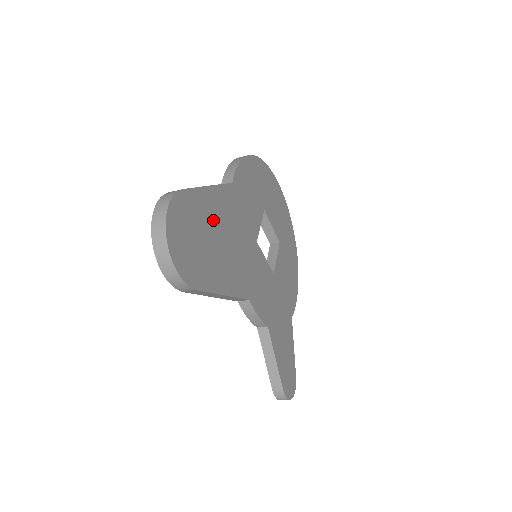
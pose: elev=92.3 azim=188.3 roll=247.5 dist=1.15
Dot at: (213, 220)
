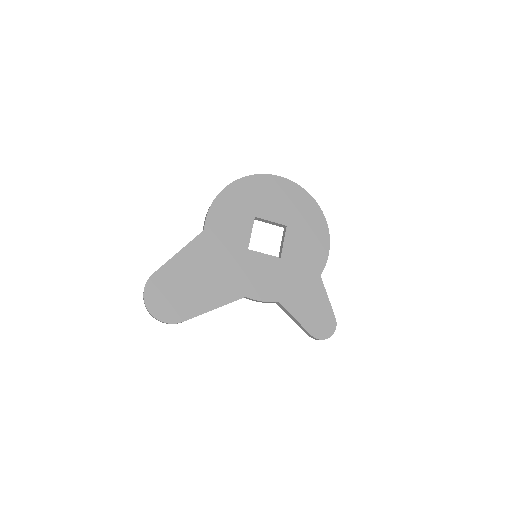
Dot at: (188, 271)
